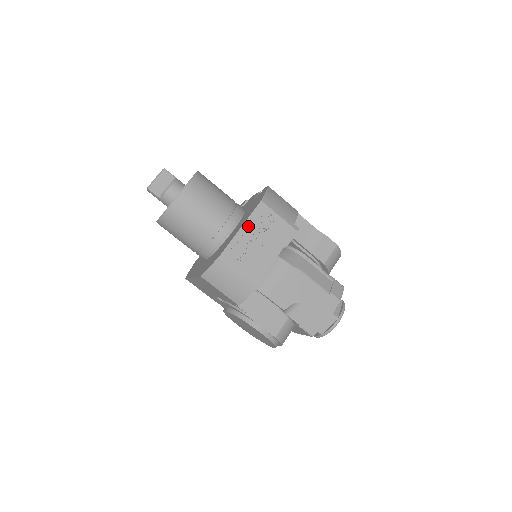
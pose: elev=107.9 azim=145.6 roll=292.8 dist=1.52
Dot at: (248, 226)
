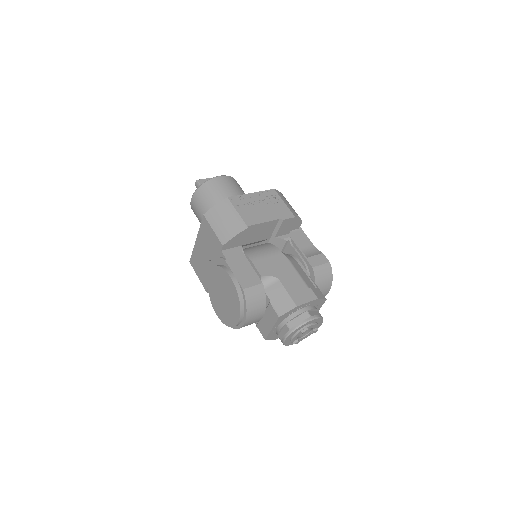
Dot at: (257, 195)
